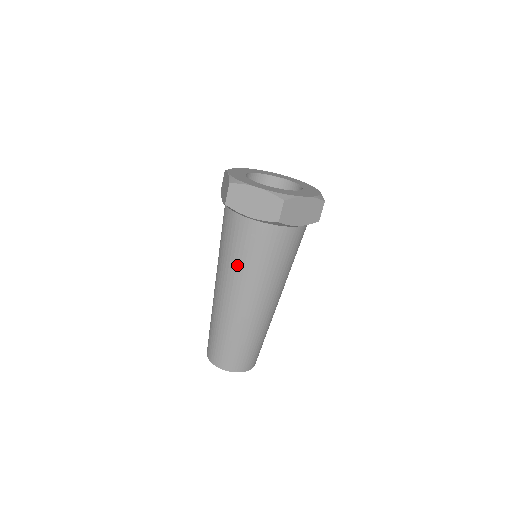
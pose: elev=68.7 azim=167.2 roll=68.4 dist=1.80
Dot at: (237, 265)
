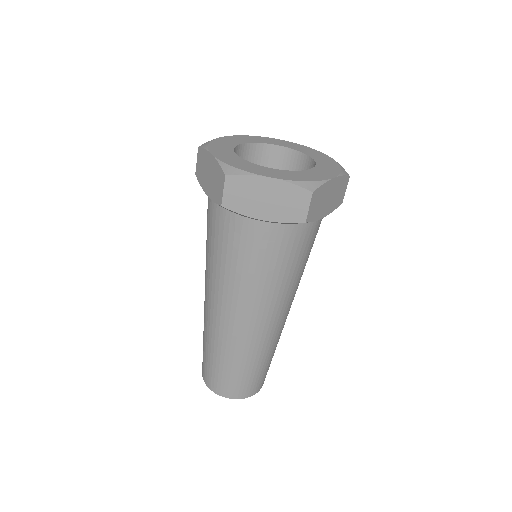
Dot at: (207, 257)
